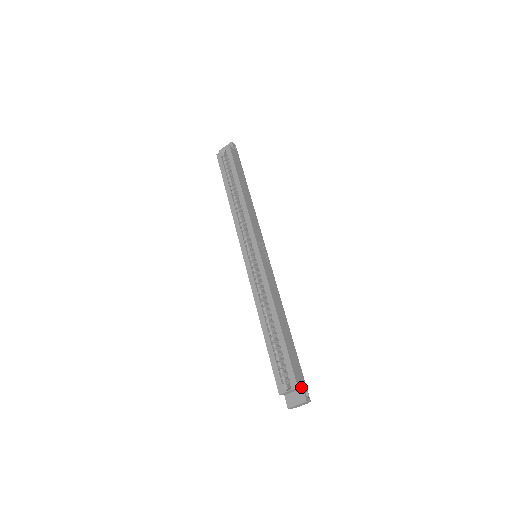
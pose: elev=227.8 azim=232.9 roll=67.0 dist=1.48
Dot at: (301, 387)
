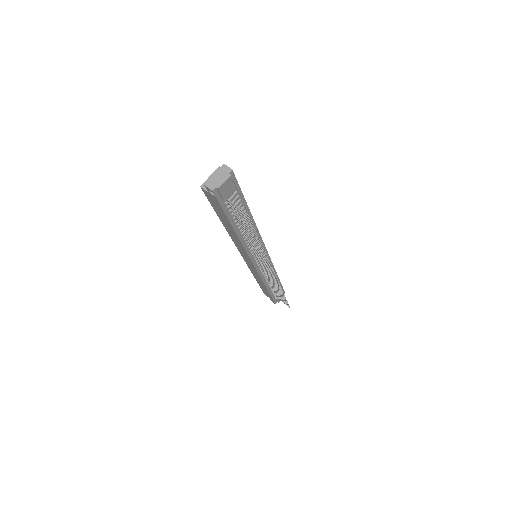
Dot at: occluded
